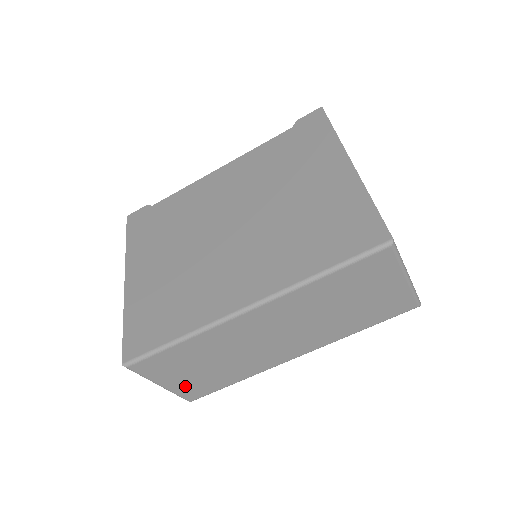
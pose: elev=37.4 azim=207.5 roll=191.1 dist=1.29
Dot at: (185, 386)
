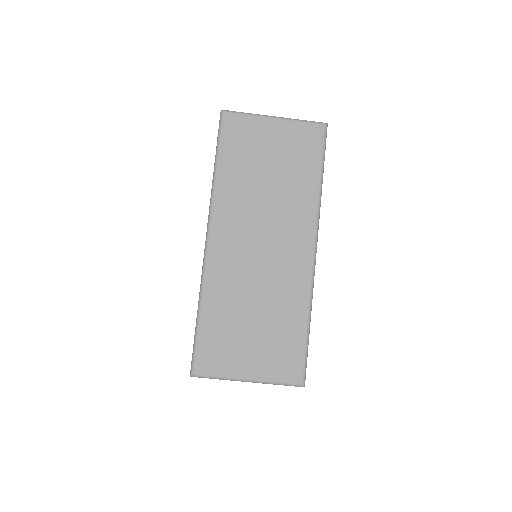
Dot at: (269, 364)
